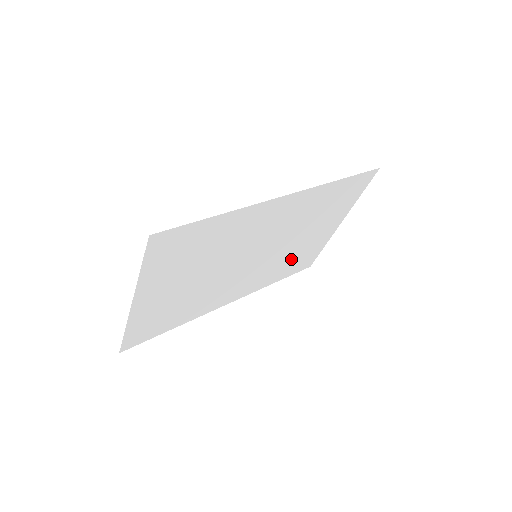
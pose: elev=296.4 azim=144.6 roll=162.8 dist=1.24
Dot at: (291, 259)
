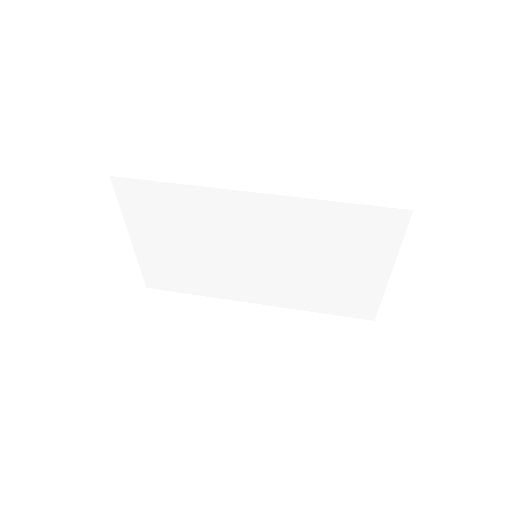
Dot at: (324, 289)
